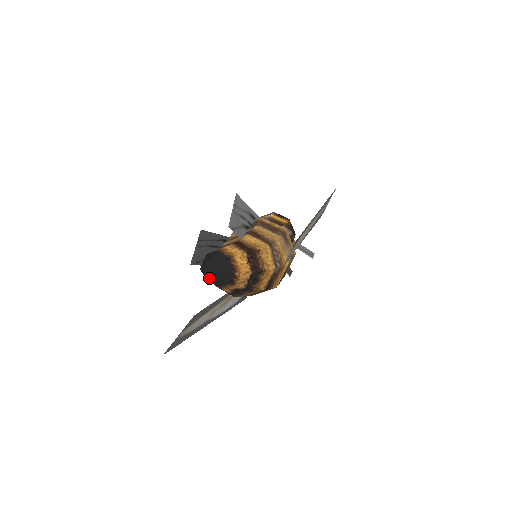
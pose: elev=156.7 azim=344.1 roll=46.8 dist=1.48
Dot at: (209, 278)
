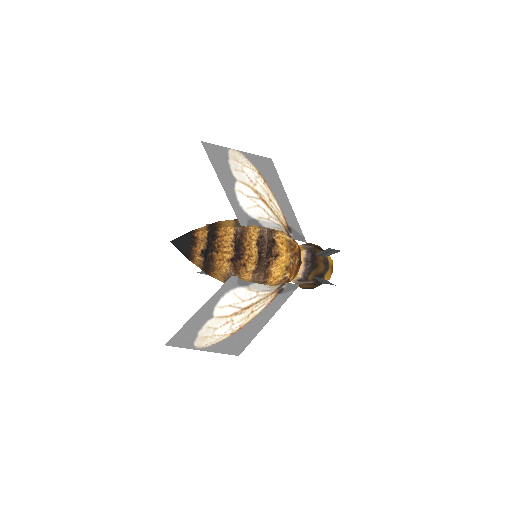
Dot at: (180, 249)
